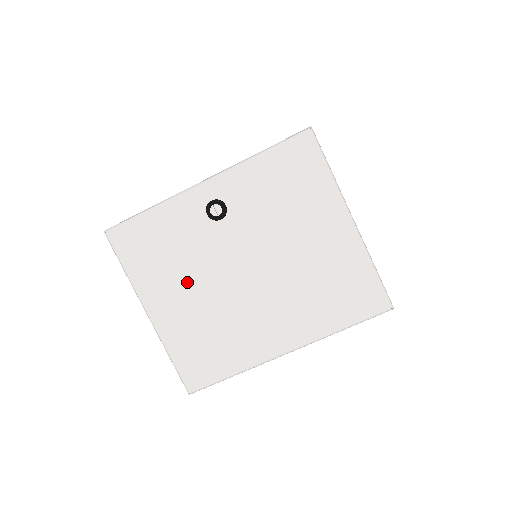
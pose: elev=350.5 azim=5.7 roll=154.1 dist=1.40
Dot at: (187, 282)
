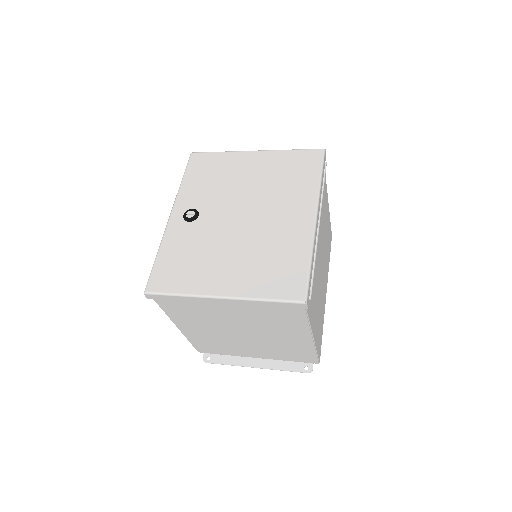
Dot at: (219, 256)
